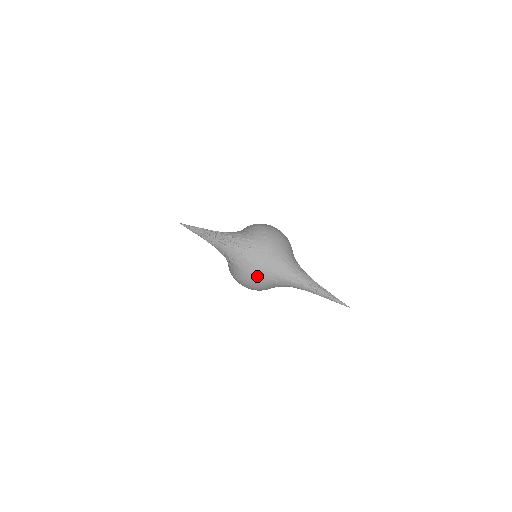
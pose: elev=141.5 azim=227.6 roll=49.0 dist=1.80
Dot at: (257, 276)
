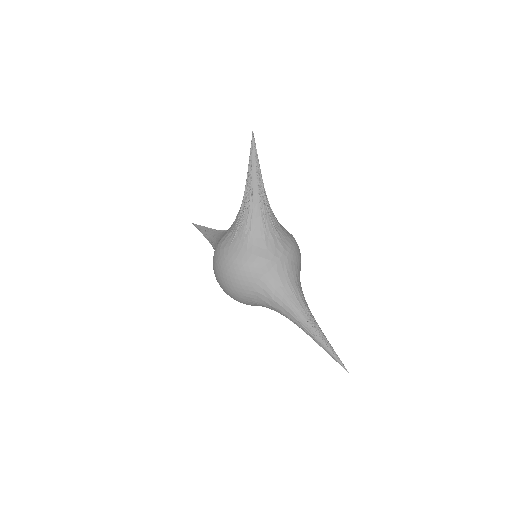
Dot at: (260, 264)
